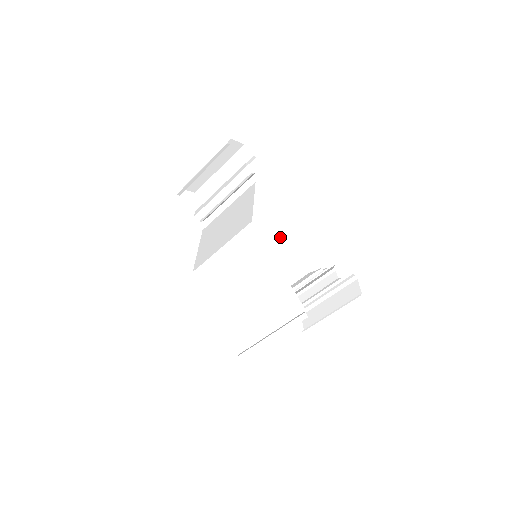
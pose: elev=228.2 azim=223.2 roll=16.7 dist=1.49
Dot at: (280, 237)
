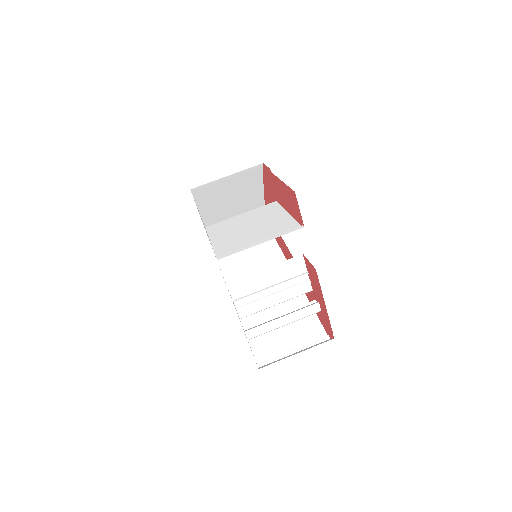
Dot at: occluded
